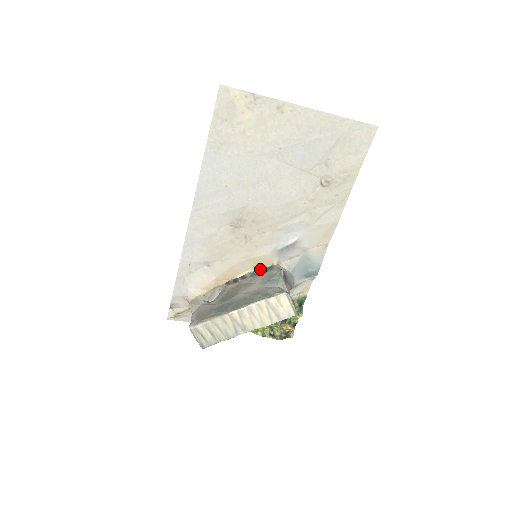
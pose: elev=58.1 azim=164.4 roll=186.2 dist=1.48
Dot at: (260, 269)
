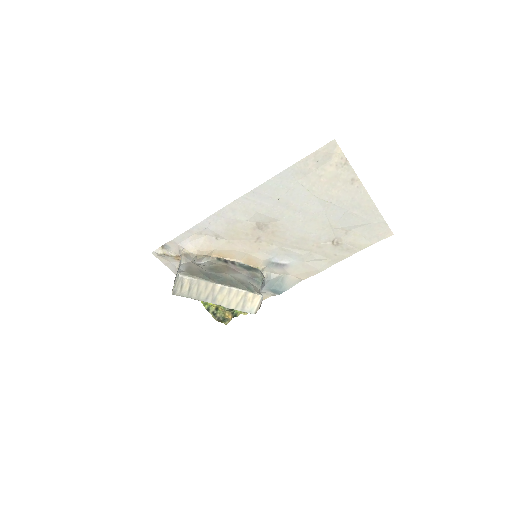
Dot at: (248, 265)
